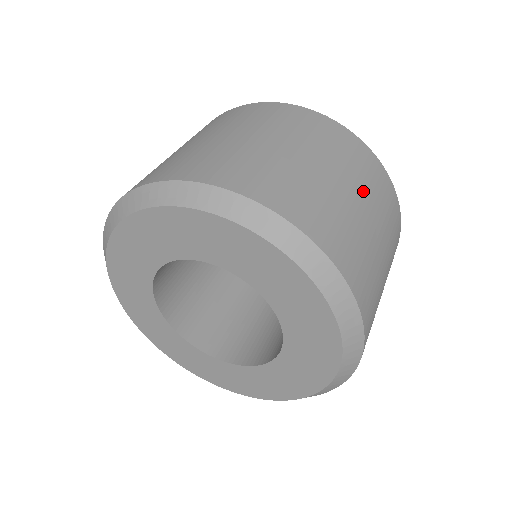
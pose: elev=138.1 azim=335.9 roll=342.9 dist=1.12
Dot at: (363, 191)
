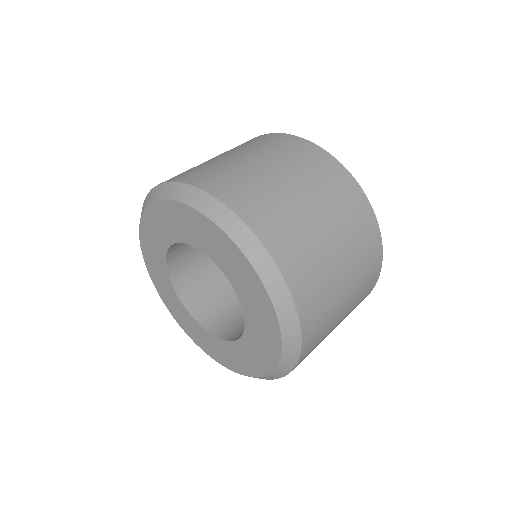
Dot at: (247, 150)
